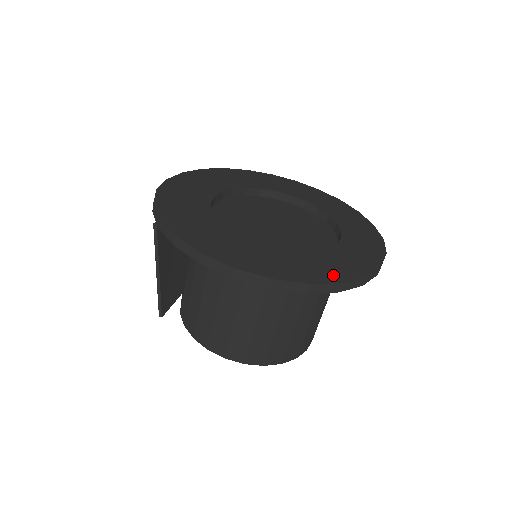
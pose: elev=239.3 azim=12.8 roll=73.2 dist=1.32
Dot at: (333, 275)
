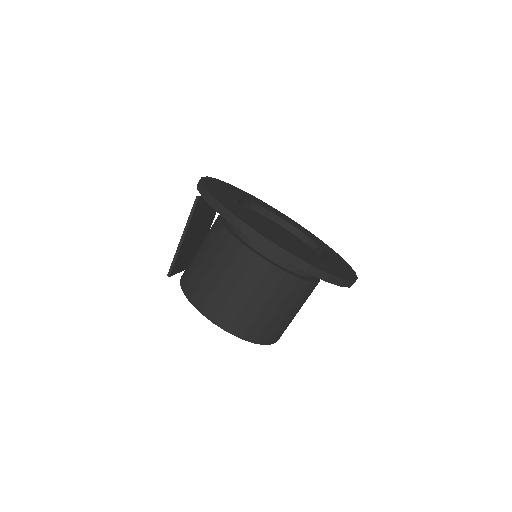
Dot at: (324, 268)
